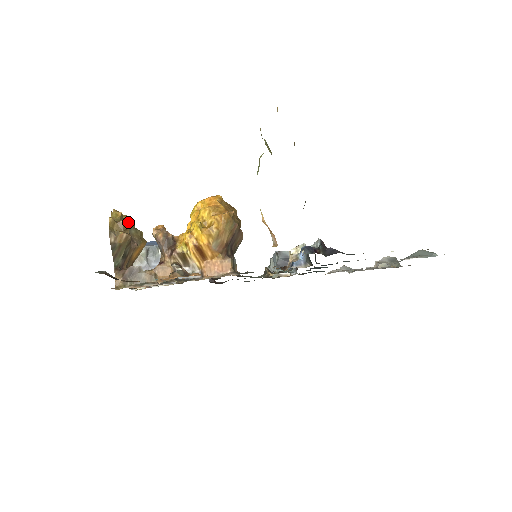
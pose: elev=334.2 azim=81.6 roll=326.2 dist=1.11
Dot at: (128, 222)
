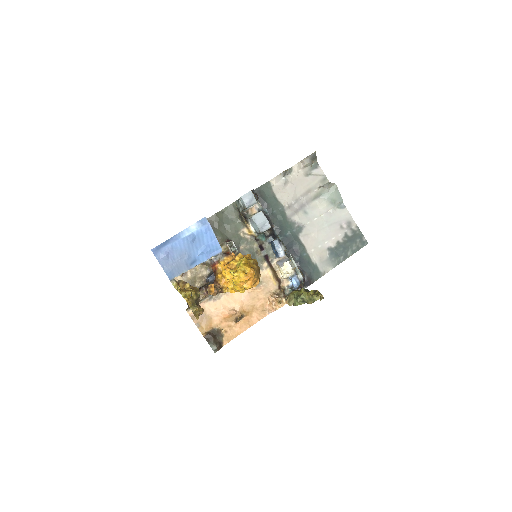
Dot at: (191, 295)
